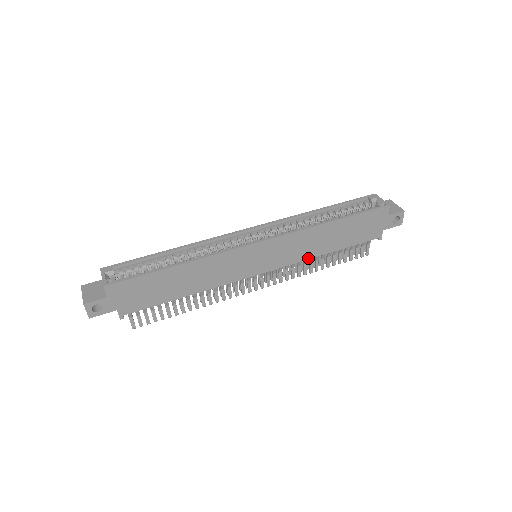
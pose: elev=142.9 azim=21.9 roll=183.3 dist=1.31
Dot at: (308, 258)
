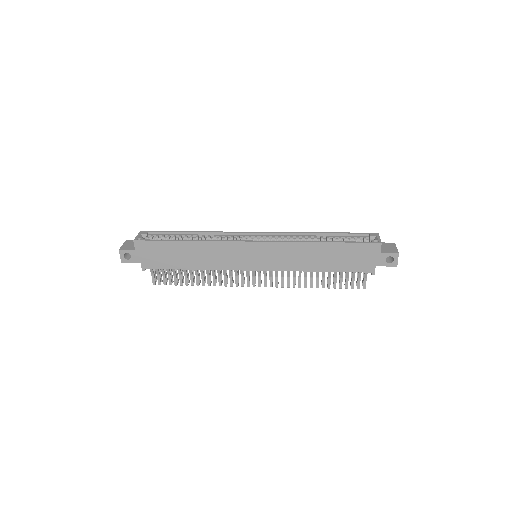
Dot at: (299, 270)
